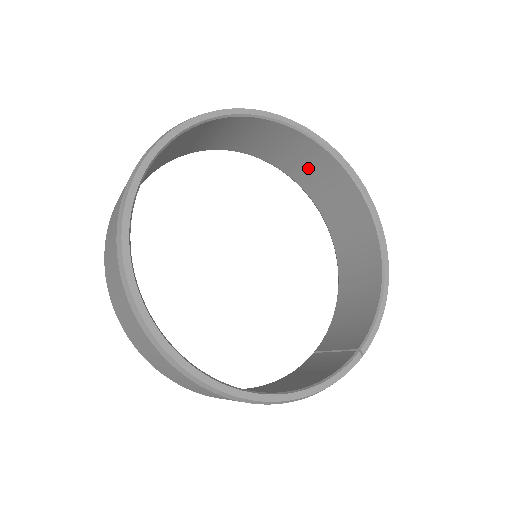
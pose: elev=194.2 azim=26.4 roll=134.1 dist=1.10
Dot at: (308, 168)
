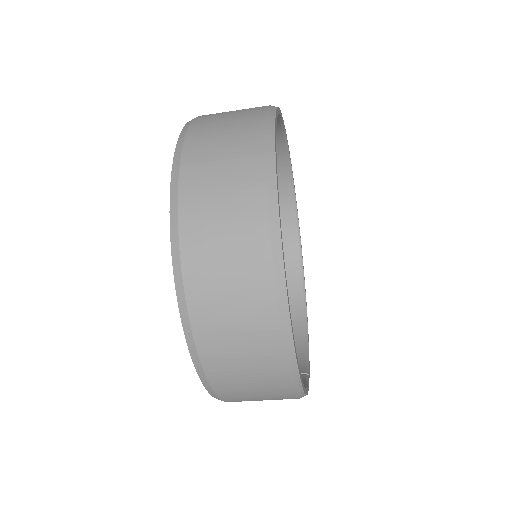
Dot at: occluded
